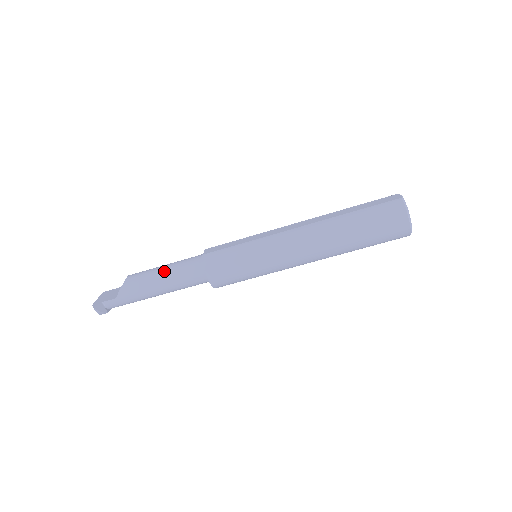
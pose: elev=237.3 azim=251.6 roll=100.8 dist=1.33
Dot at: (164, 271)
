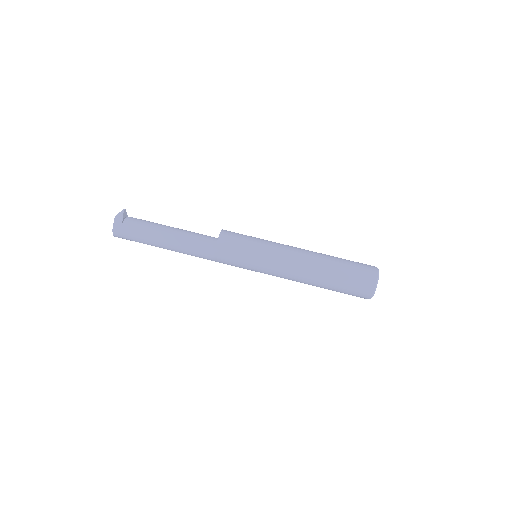
Dot at: occluded
